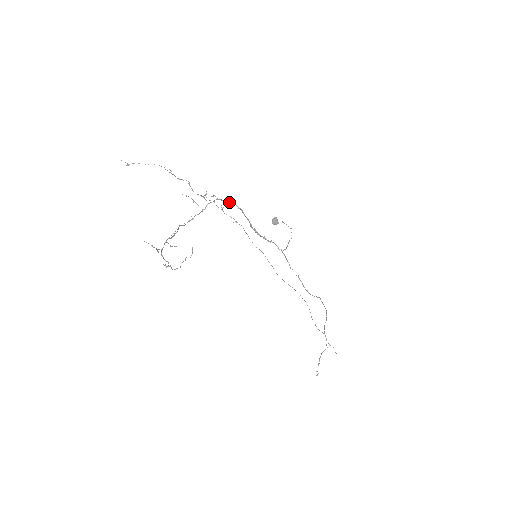
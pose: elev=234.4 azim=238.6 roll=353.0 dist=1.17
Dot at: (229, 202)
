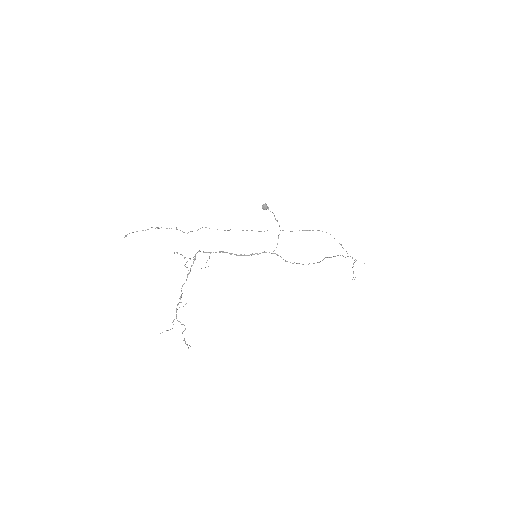
Dot at: (210, 253)
